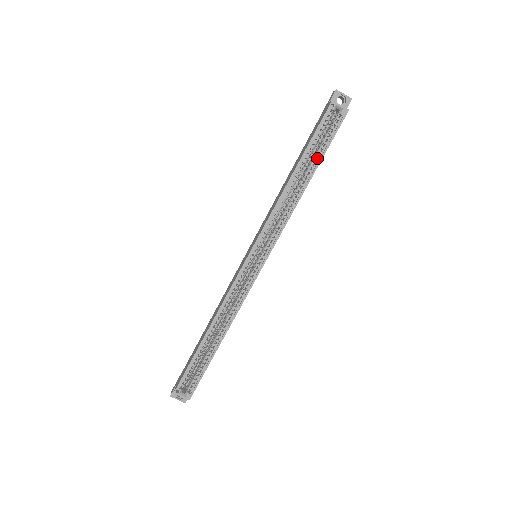
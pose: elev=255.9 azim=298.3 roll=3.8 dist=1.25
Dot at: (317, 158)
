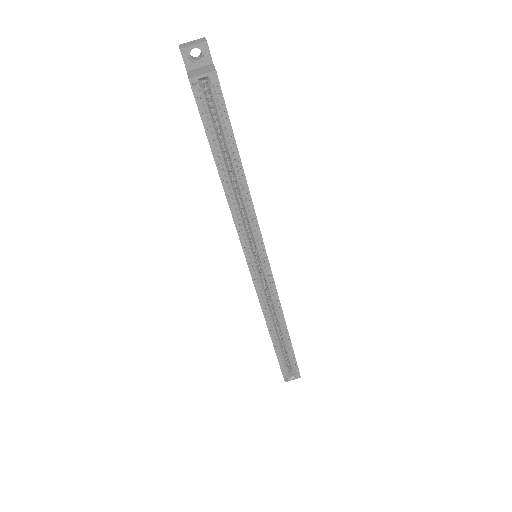
Dot at: (230, 145)
